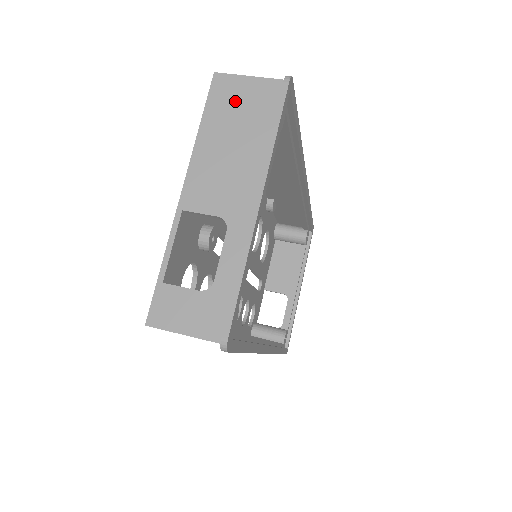
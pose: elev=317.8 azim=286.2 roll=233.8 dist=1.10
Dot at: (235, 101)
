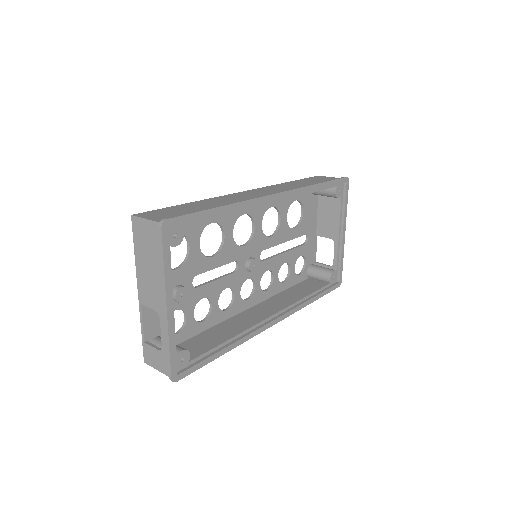
Dot at: (144, 237)
